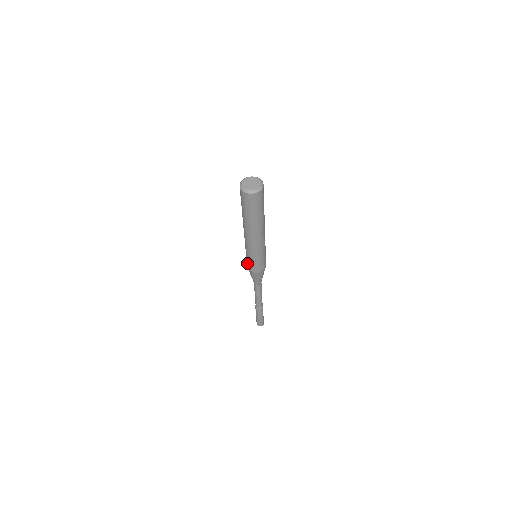
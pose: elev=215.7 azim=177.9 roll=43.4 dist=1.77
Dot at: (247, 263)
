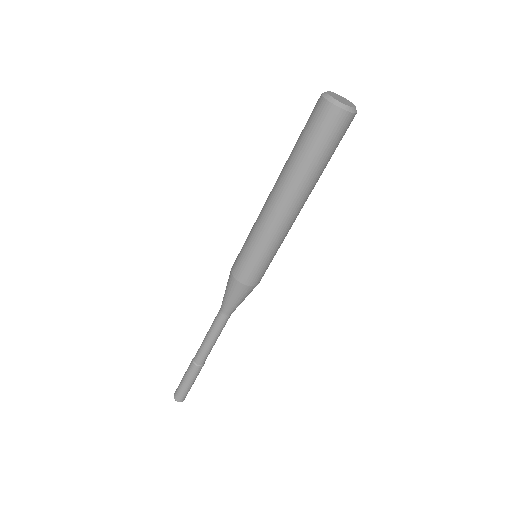
Dot at: (237, 258)
